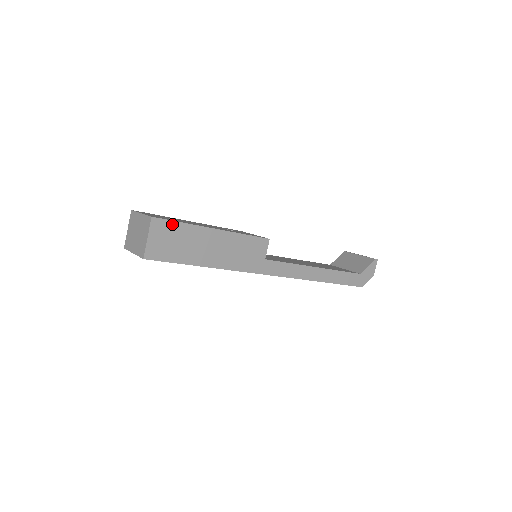
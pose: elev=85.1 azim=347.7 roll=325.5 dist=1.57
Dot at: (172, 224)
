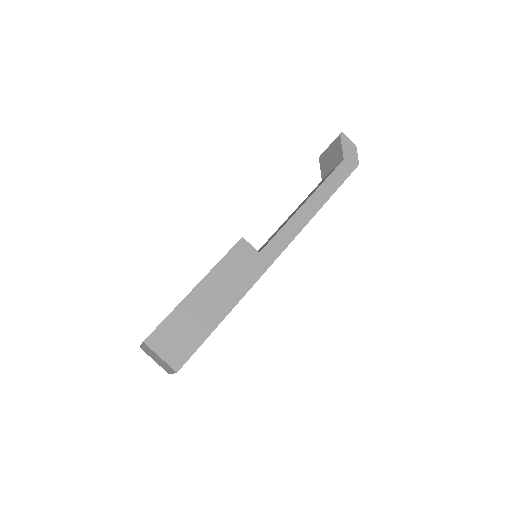
Dot at: (163, 326)
